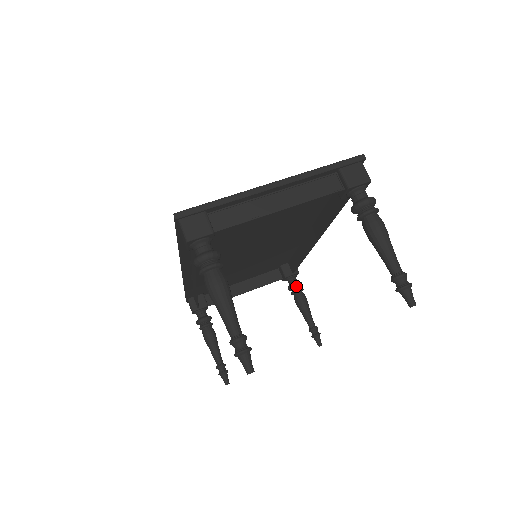
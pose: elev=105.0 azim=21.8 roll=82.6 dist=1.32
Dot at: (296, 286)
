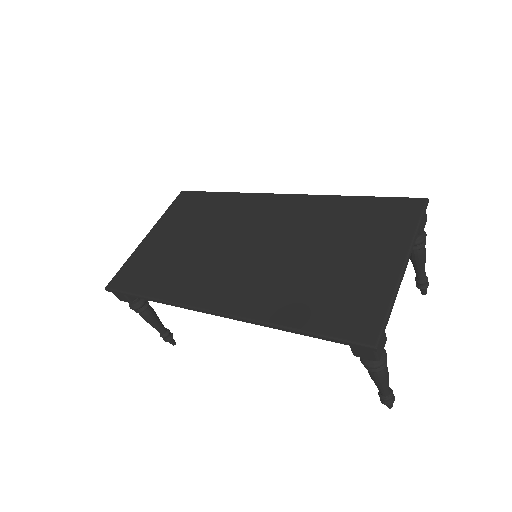
Dot at: occluded
